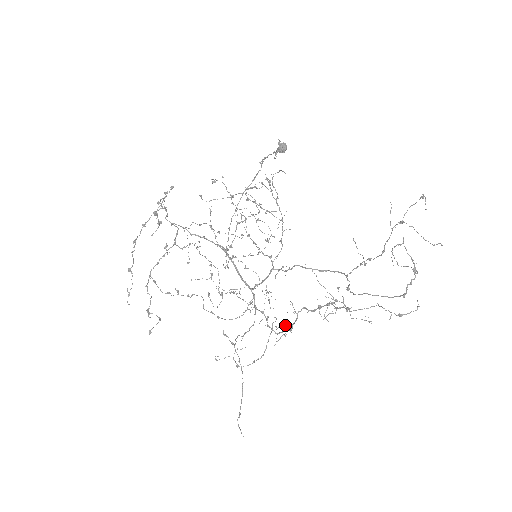
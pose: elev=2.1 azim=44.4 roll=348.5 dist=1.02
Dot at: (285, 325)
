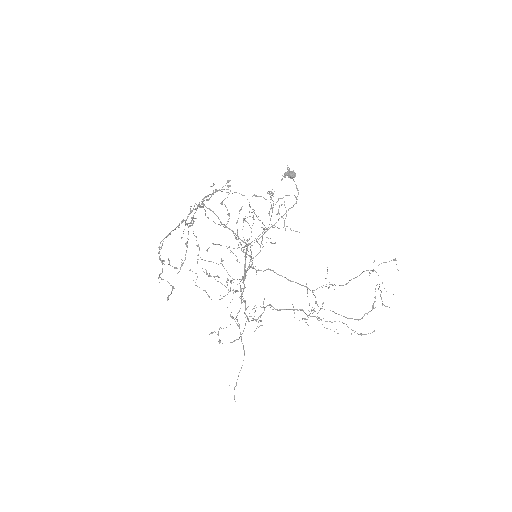
Dot at: occluded
